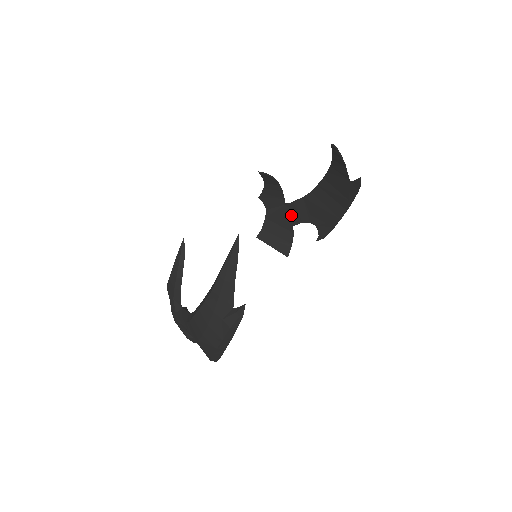
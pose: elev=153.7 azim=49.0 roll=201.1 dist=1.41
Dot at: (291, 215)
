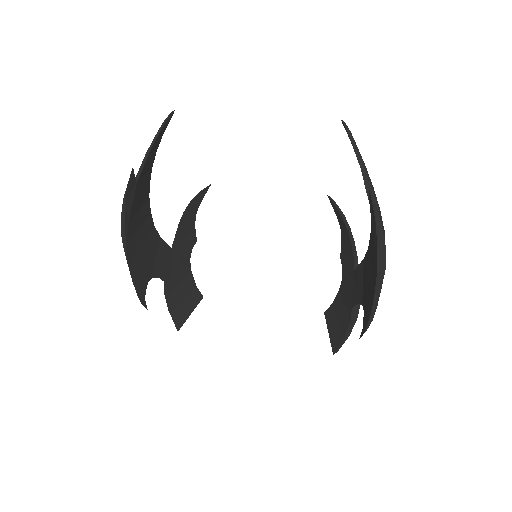
Dot at: (354, 289)
